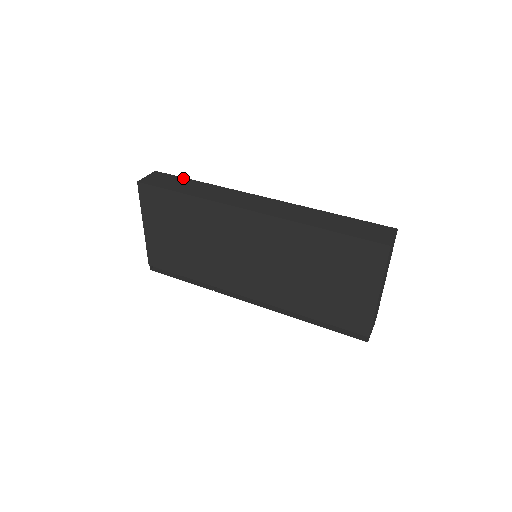
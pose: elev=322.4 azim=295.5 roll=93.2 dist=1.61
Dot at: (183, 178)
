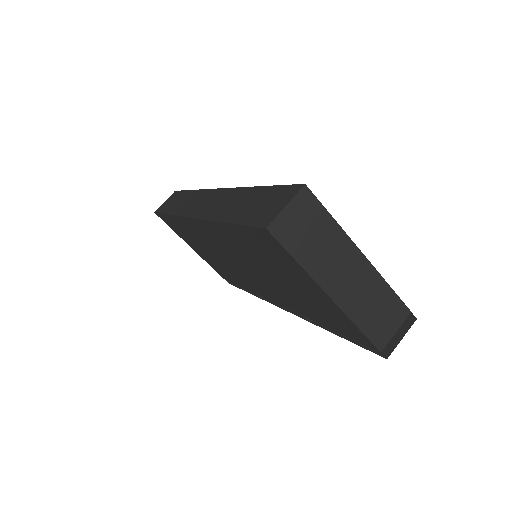
Dot at: (183, 191)
